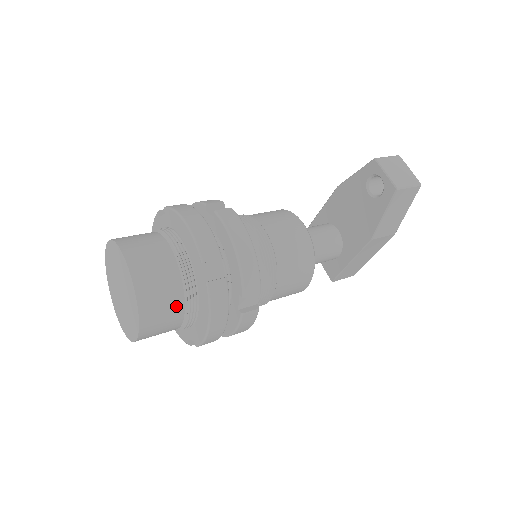
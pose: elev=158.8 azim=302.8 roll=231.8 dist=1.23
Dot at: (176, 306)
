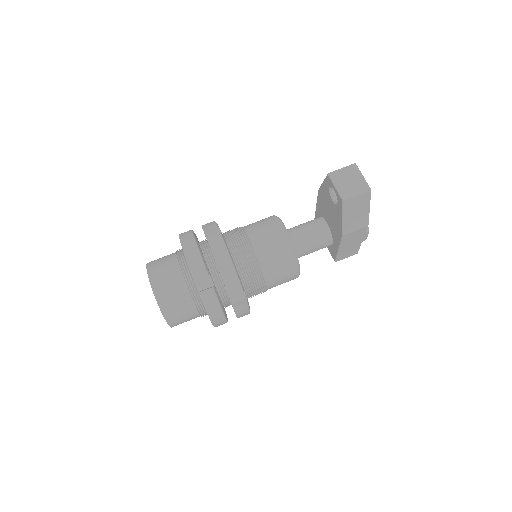
Dot at: (187, 306)
